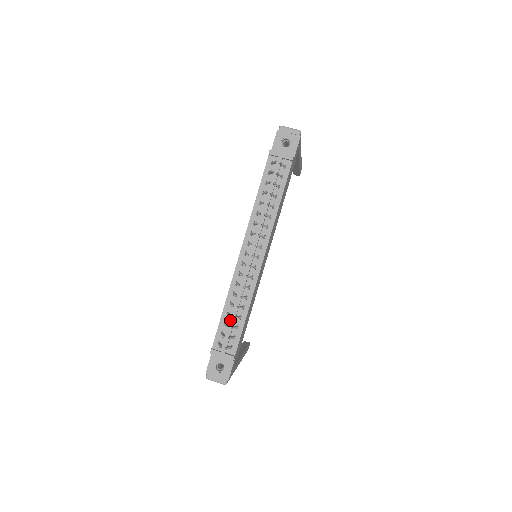
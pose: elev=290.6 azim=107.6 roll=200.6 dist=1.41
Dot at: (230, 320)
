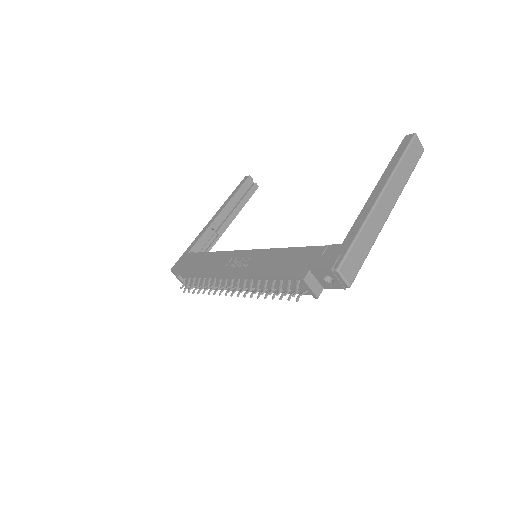
Dot at: (198, 283)
